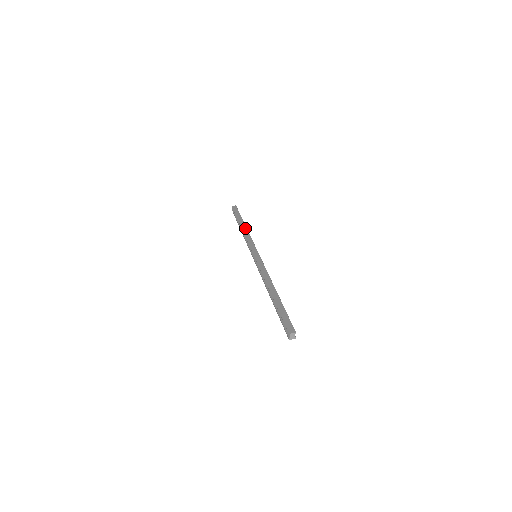
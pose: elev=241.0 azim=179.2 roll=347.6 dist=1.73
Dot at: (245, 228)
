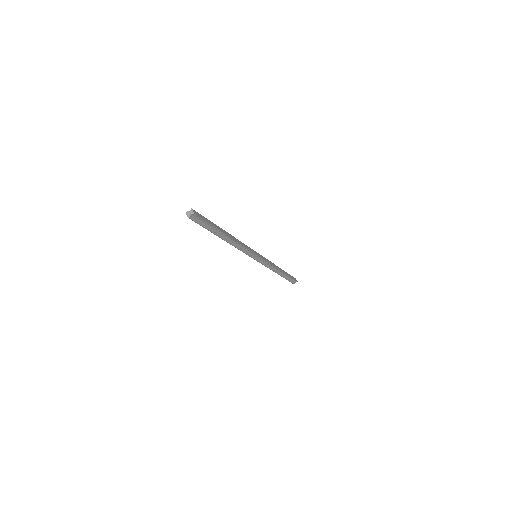
Dot at: (279, 268)
